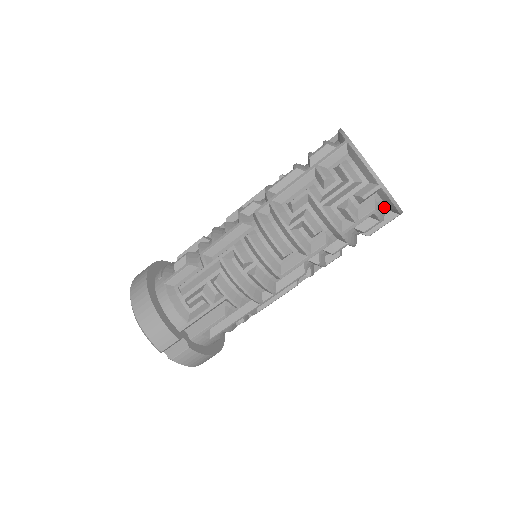
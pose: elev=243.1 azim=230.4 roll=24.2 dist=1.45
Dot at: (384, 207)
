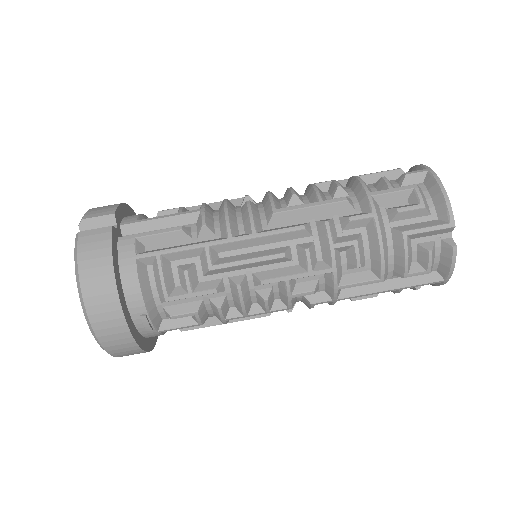
Dot at: (430, 203)
